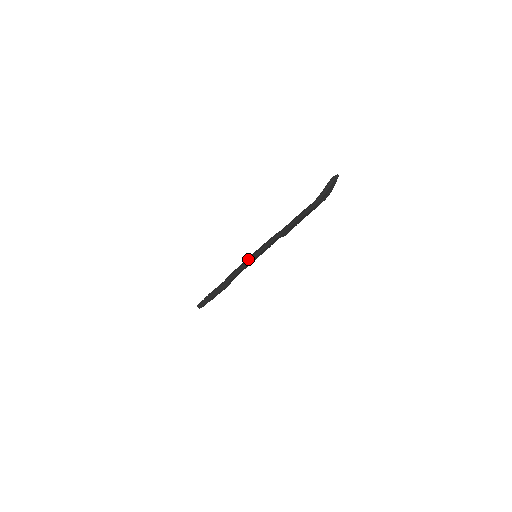
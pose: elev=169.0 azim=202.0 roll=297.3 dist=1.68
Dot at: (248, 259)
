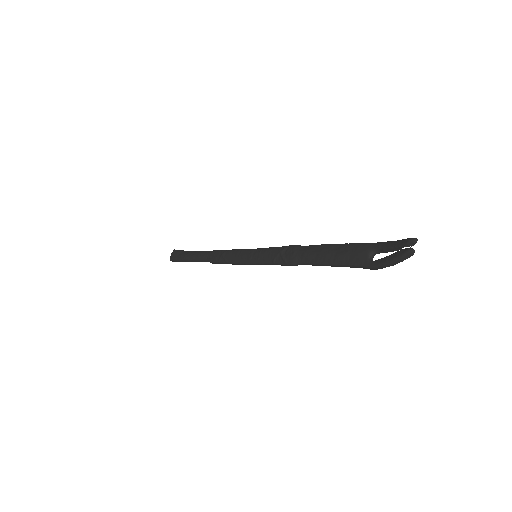
Dot at: (246, 263)
